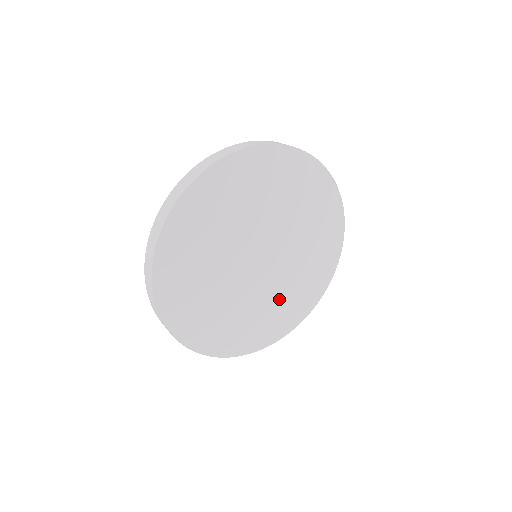
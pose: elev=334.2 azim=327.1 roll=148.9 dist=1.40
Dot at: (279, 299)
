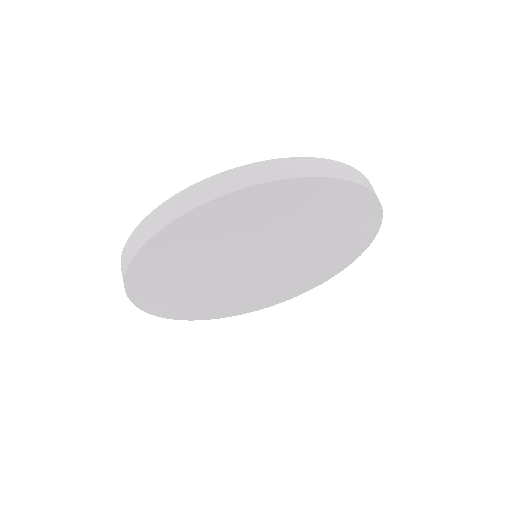
Dot at: (301, 273)
